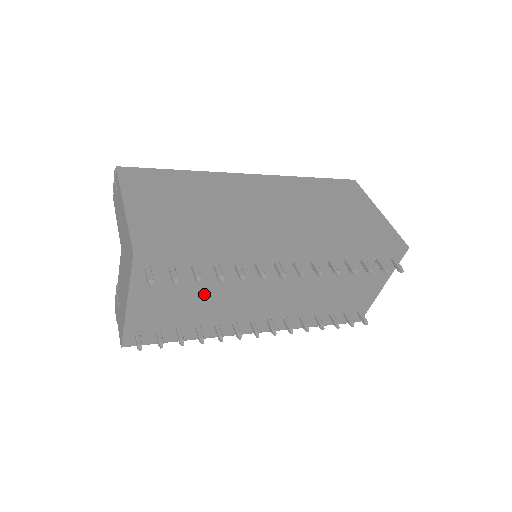
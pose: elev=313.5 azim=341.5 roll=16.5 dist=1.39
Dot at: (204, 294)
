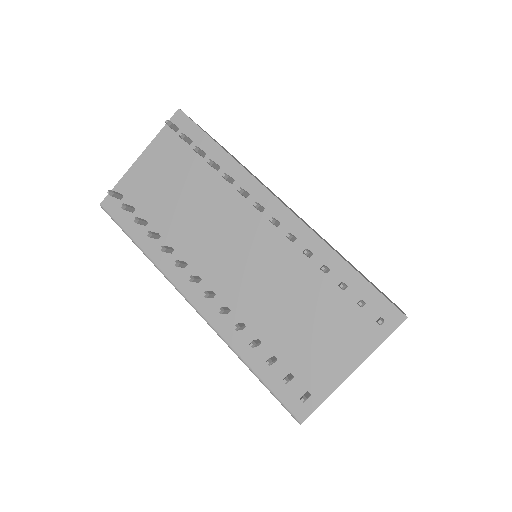
Dot at: (189, 196)
